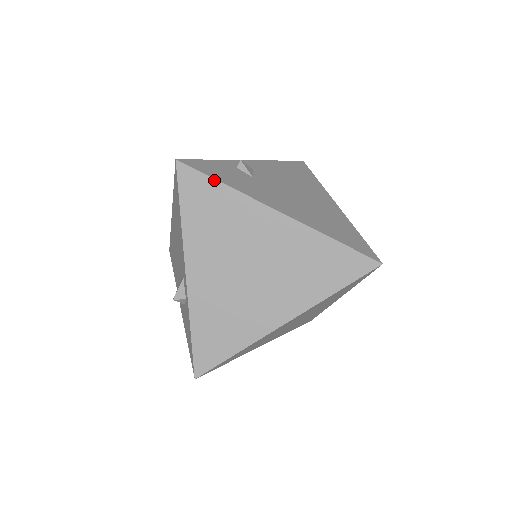
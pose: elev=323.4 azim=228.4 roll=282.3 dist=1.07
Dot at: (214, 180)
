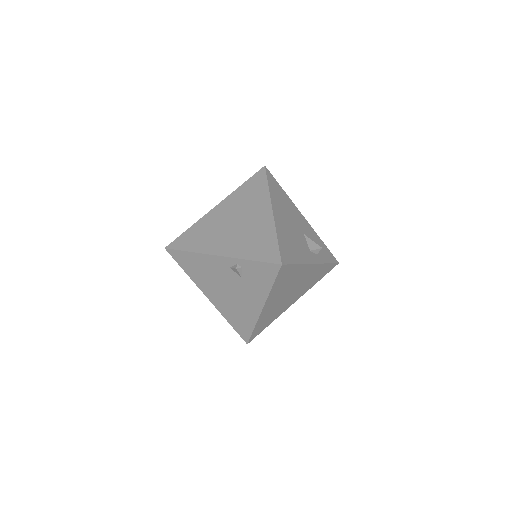
Dot at: occluded
